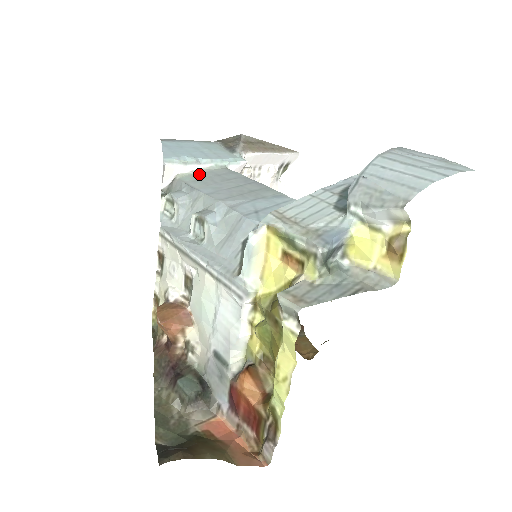
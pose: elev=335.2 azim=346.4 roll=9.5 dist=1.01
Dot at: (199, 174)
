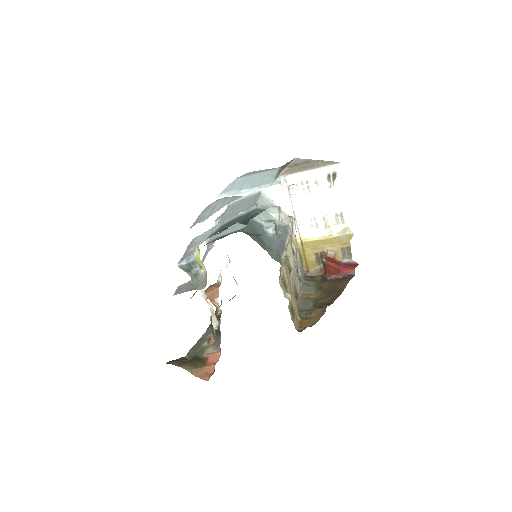
Dot at: (240, 201)
